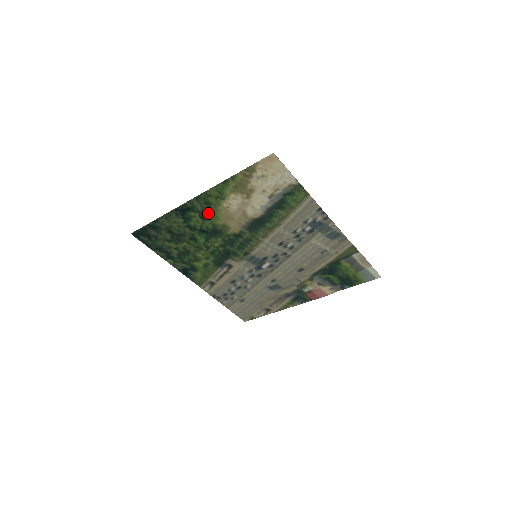
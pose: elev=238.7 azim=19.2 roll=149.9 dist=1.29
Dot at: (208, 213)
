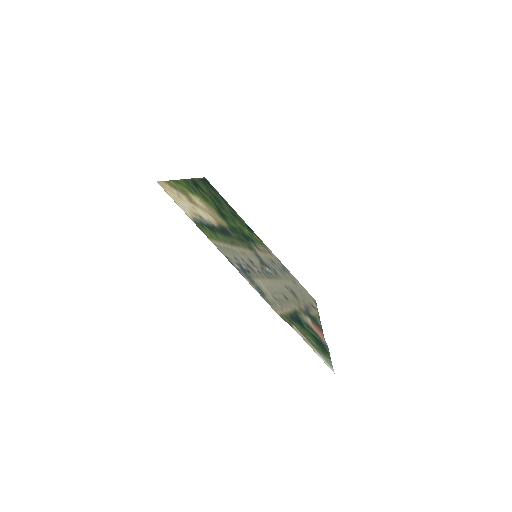
Dot at: (203, 197)
